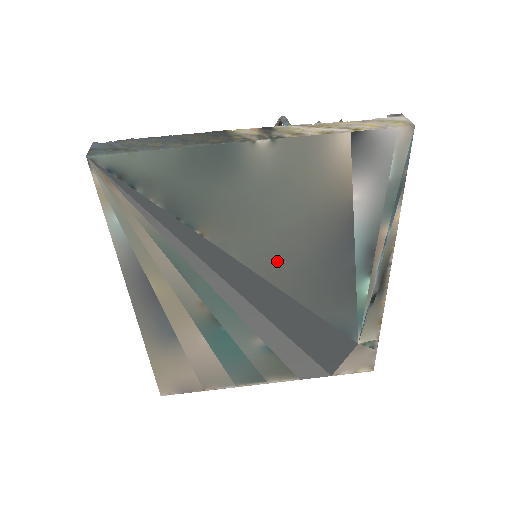
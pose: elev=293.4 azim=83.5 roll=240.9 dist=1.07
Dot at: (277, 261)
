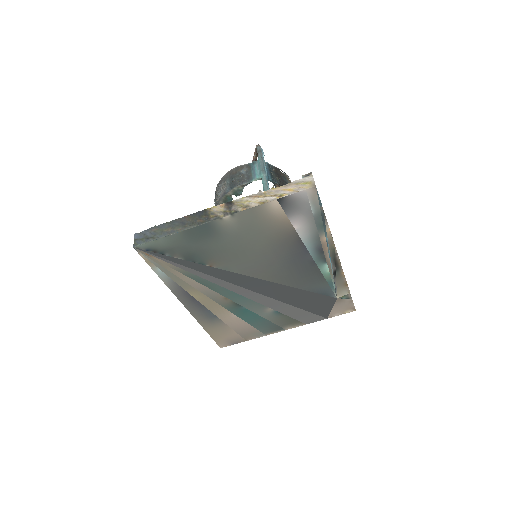
Dot at: (262, 268)
